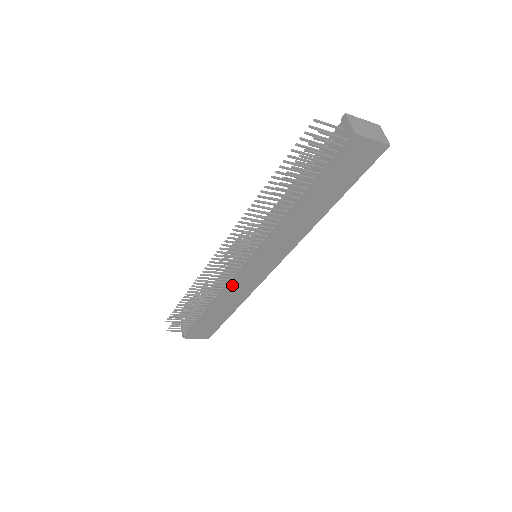
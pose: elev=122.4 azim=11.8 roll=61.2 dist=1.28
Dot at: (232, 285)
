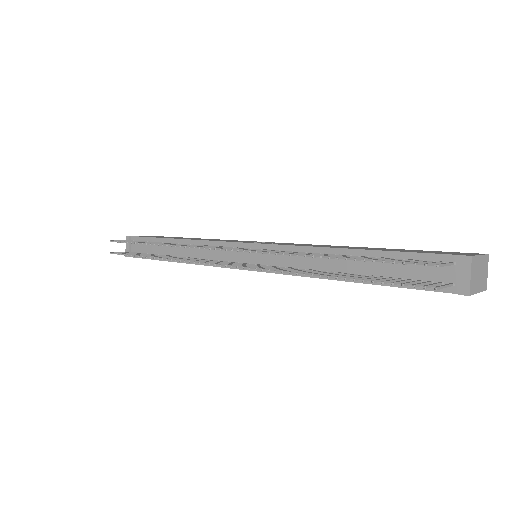
Dot at: (214, 266)
